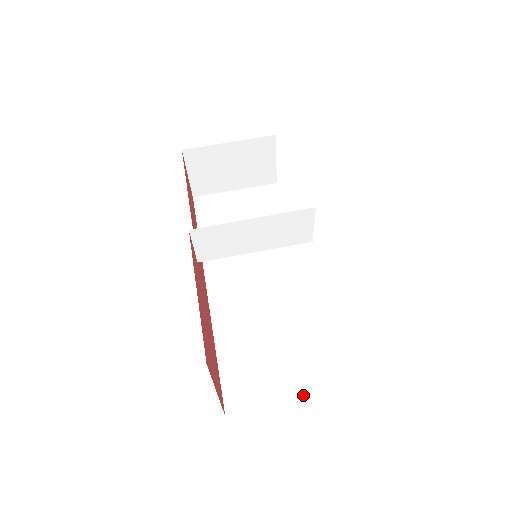
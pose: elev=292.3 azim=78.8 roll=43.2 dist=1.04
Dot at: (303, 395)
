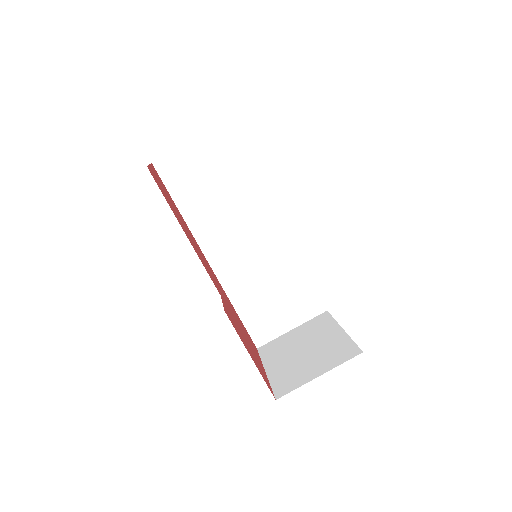
Dot at: (303, 320)
